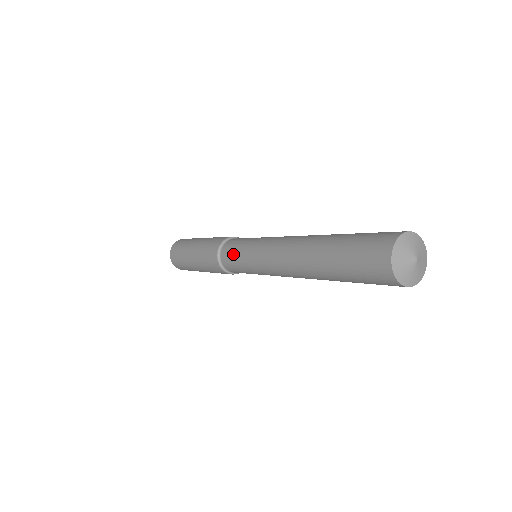
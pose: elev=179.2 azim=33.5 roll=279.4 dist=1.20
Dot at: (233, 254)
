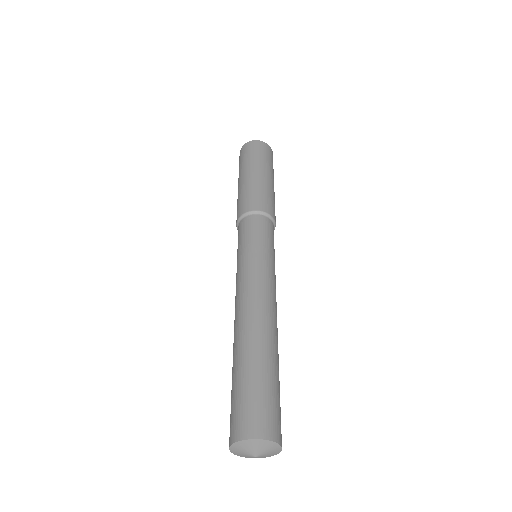
Dot at: (239, 240)
